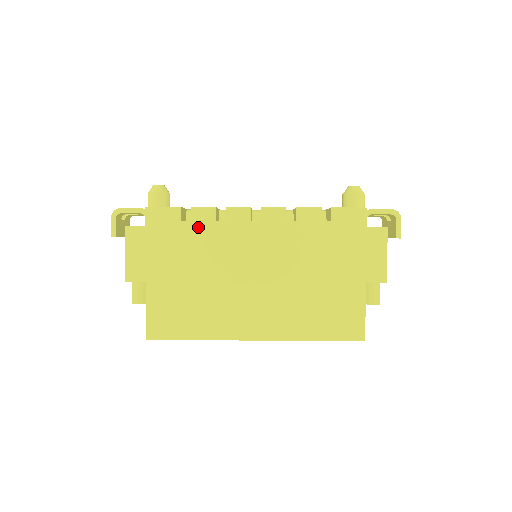
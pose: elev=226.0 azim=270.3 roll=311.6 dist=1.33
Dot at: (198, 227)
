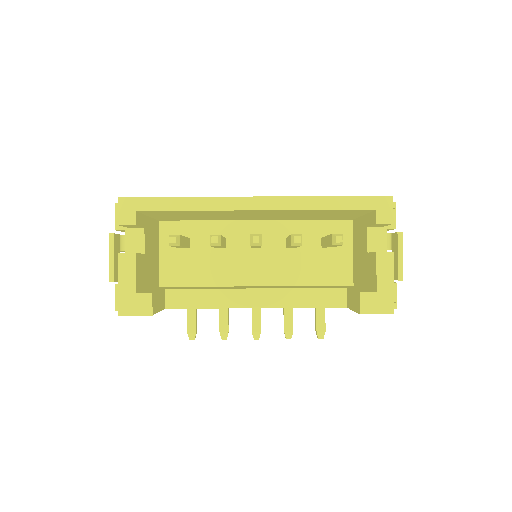
Dot at: occluded
